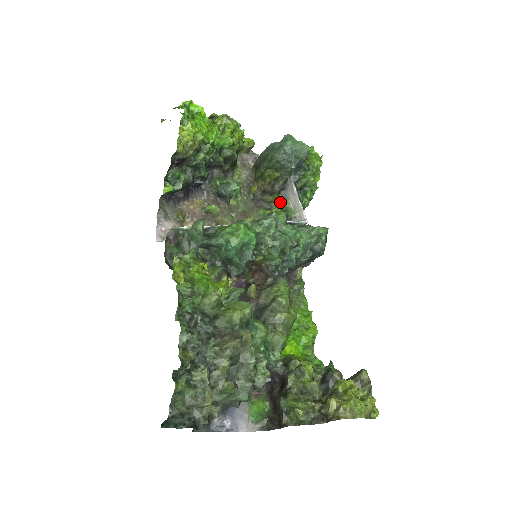
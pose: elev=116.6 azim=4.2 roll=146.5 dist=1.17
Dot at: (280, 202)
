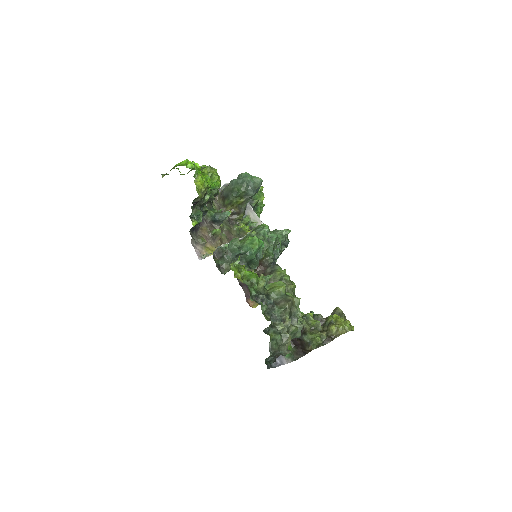
Dot at: (243, 219)
